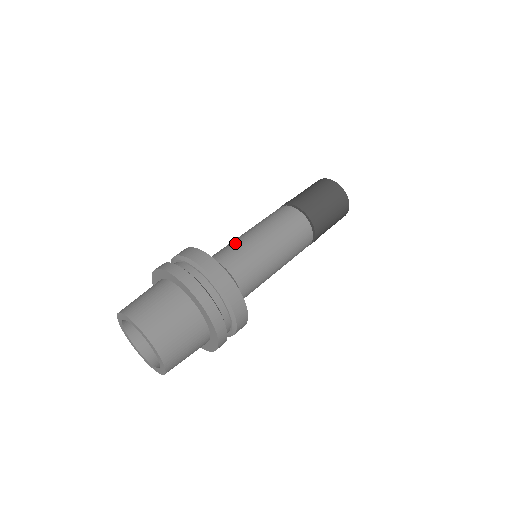
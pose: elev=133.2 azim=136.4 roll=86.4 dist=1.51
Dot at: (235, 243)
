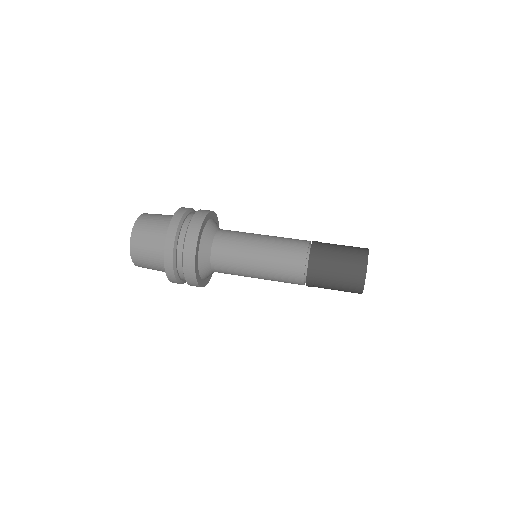
Dot at: (241, 235)
